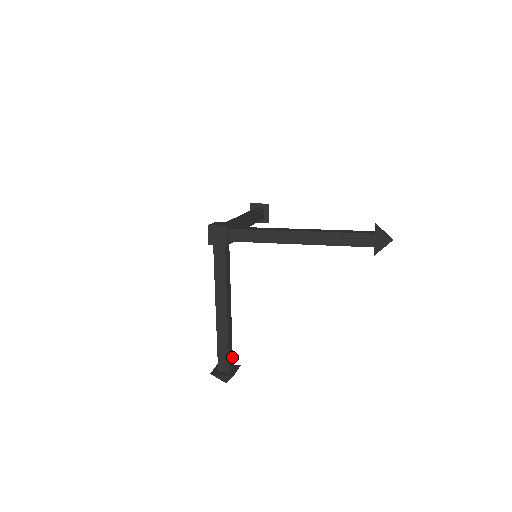
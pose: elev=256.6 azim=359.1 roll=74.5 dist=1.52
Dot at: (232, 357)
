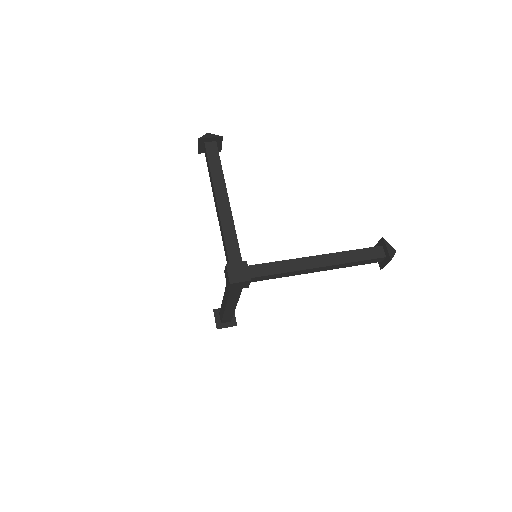
Dot at: occluded
